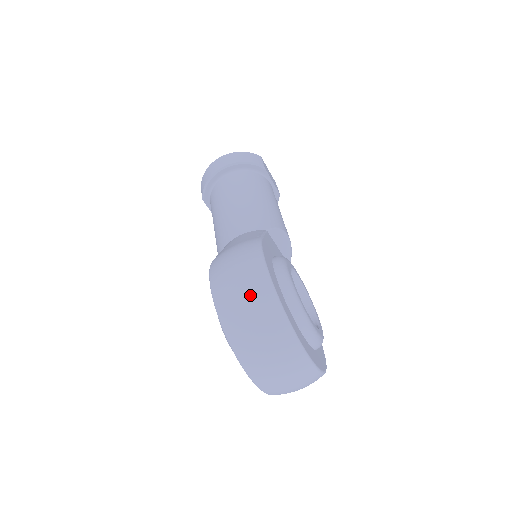
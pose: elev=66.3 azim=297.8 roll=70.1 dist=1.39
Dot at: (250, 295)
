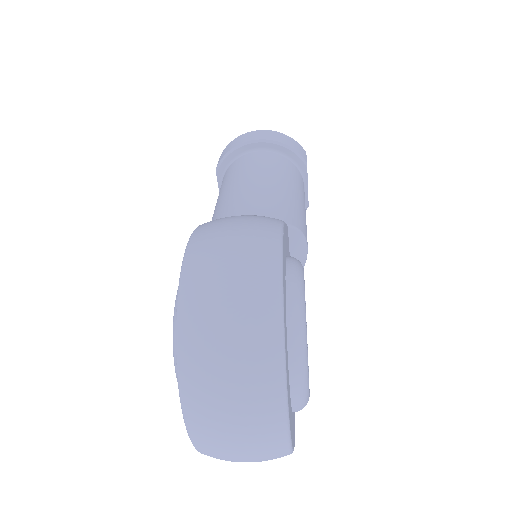
Dot at: (242, 282)
